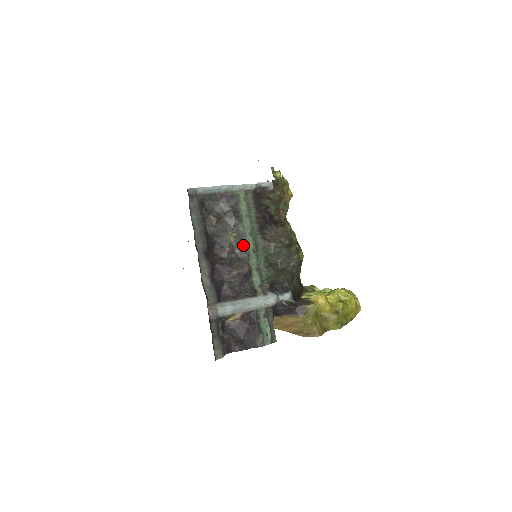
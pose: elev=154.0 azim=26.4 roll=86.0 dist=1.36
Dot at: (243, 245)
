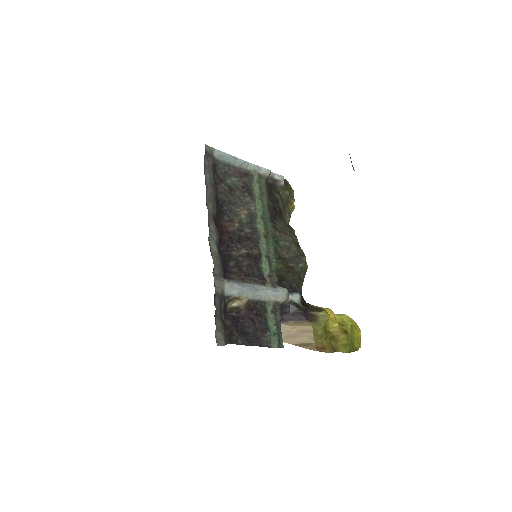
Dot at: (253, 226)
